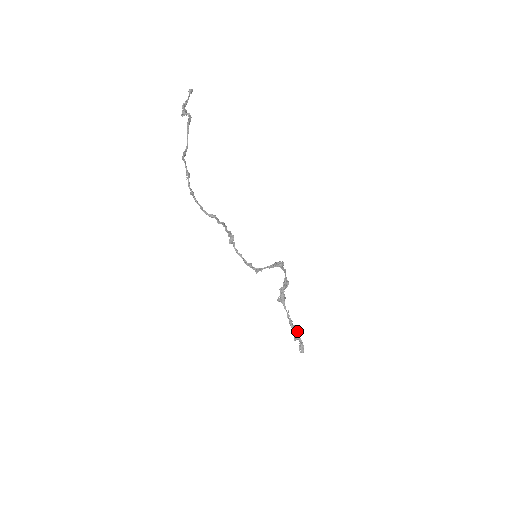
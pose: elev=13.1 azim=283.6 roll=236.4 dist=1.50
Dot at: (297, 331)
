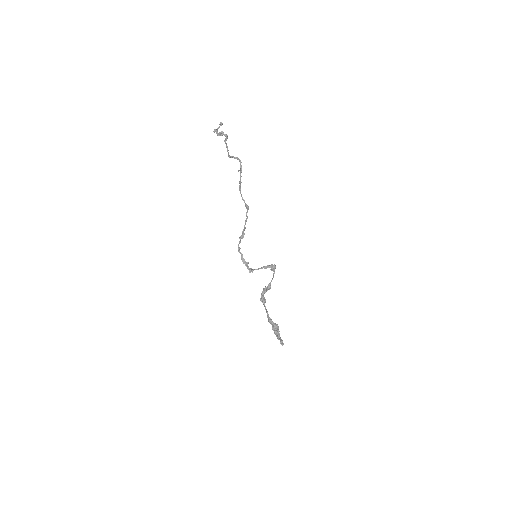
Dot at: (278, 326)
